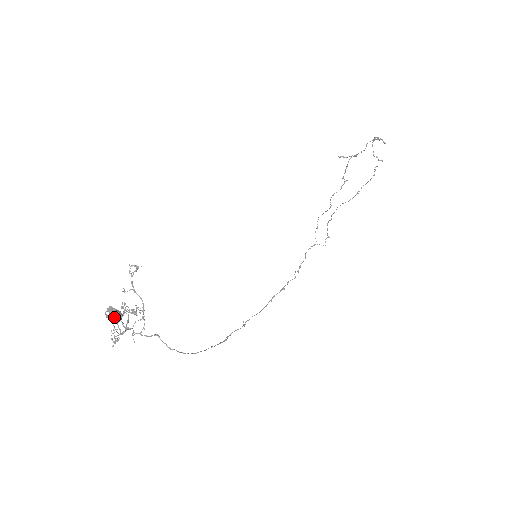
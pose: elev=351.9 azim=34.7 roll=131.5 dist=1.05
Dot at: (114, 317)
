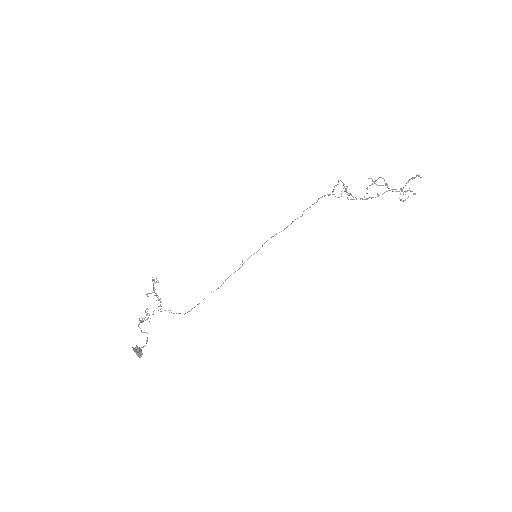
Dot at: occluded
